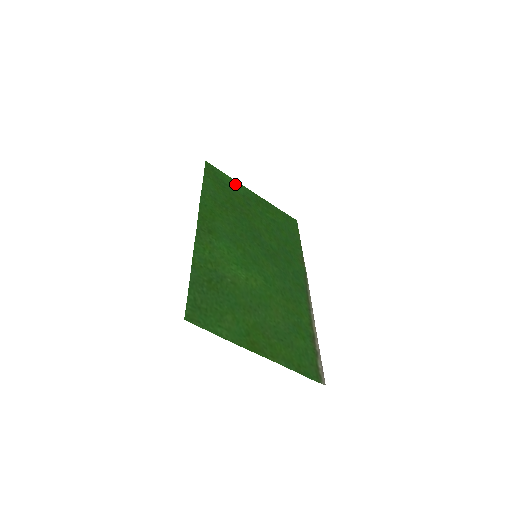
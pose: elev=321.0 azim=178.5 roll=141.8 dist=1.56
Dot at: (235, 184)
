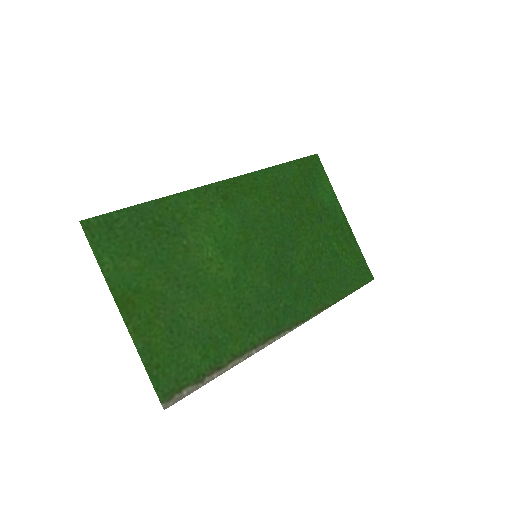
Dot at: (329, 194)
